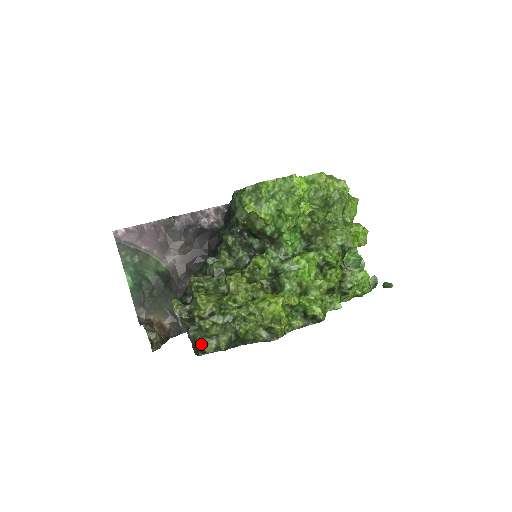
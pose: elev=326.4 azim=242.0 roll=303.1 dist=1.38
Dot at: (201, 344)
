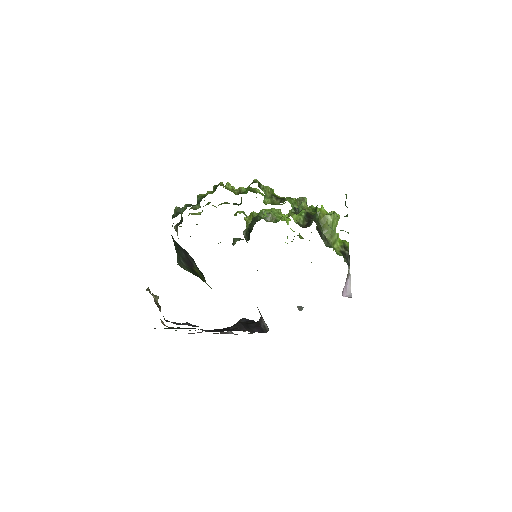
Dot at: occluded
